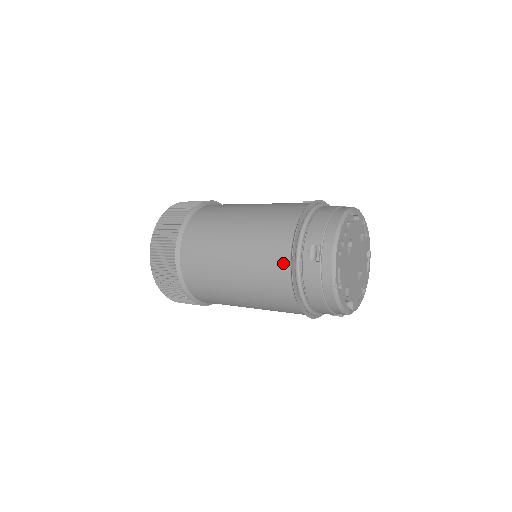
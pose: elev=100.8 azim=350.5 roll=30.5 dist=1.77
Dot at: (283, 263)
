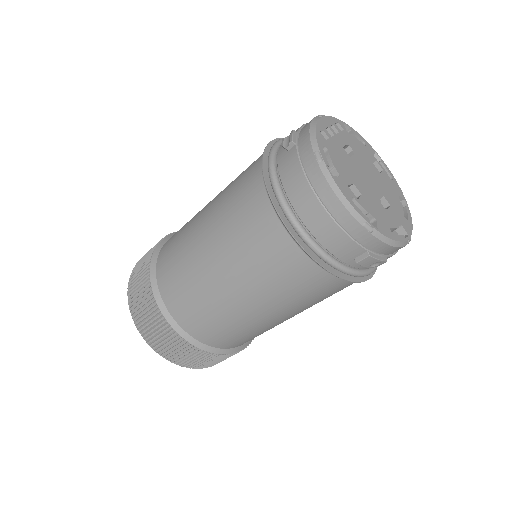
Dot at: (255, 177)
